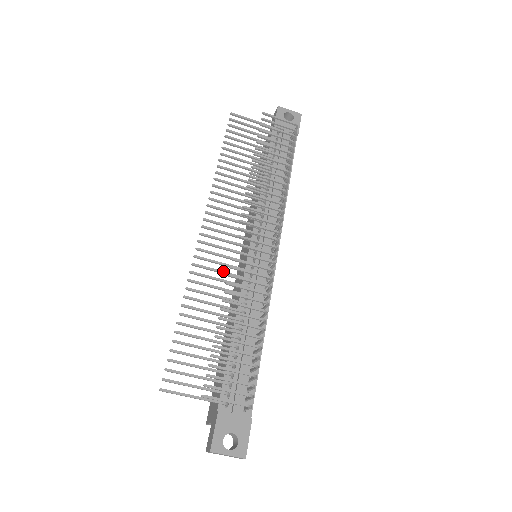
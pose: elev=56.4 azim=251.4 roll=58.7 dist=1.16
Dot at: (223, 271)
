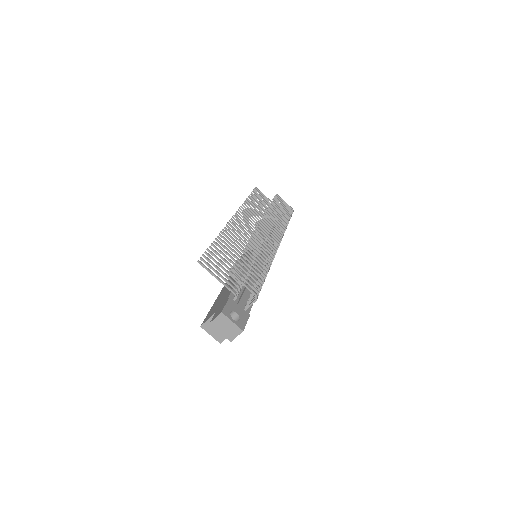
Dot at: occluded
